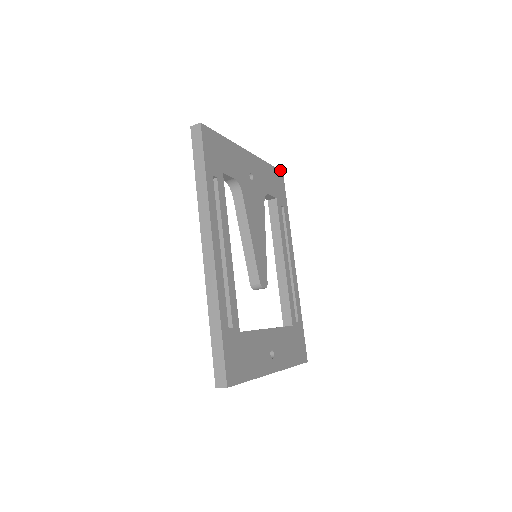
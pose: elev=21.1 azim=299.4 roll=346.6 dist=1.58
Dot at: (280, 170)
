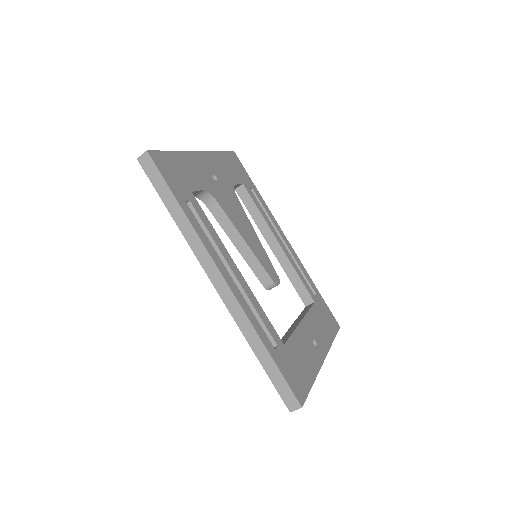
Dot at: (231, 151)
